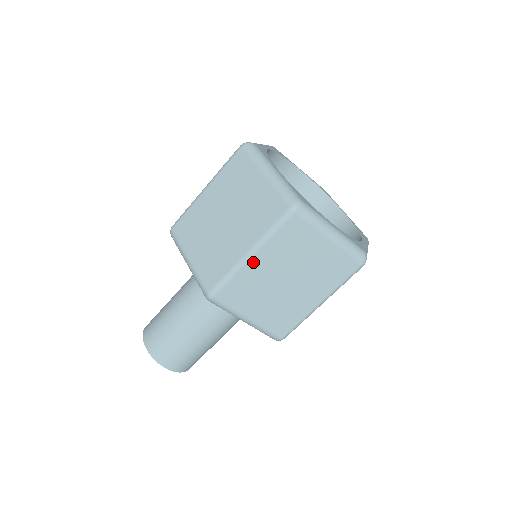
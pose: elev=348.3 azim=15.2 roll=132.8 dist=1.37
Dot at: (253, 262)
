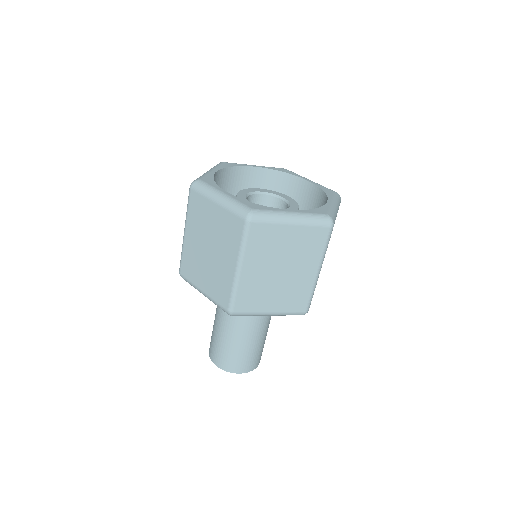
Dot at: (187, 237)
